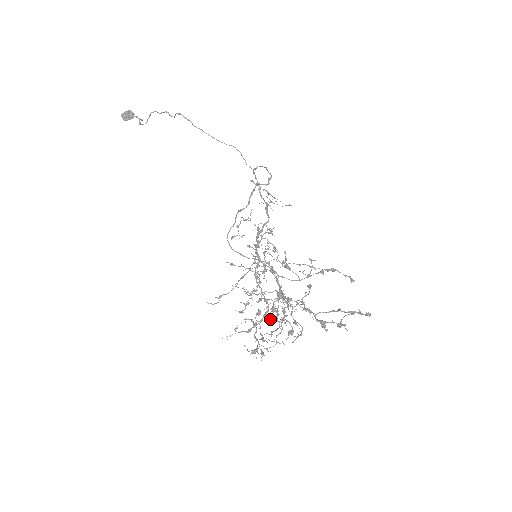
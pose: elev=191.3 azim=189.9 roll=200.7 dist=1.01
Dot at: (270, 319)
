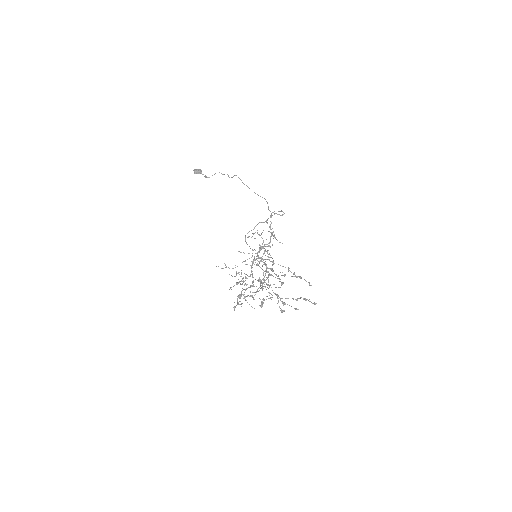
Dot at: (250, 295)
